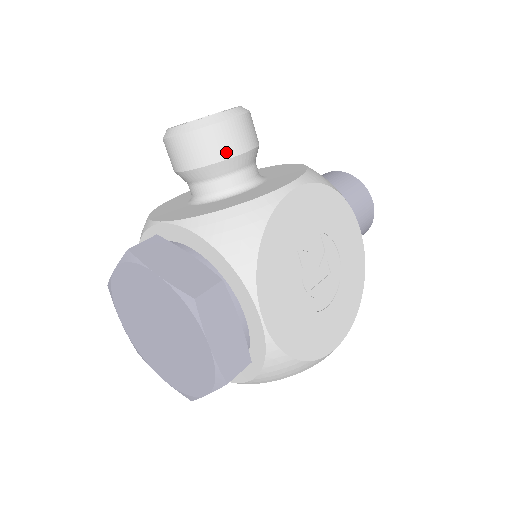
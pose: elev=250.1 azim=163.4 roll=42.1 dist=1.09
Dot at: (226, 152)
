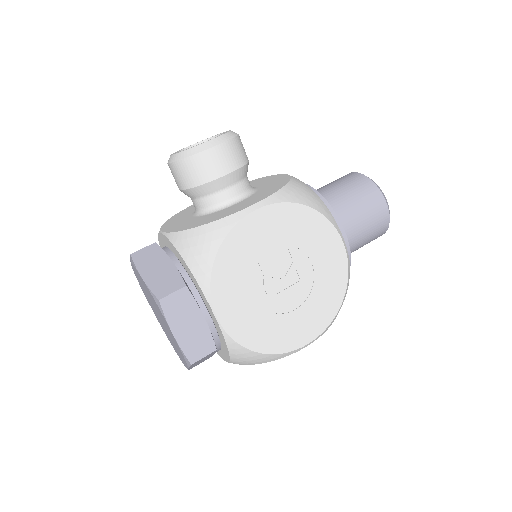
Dot at: (206, 177)
